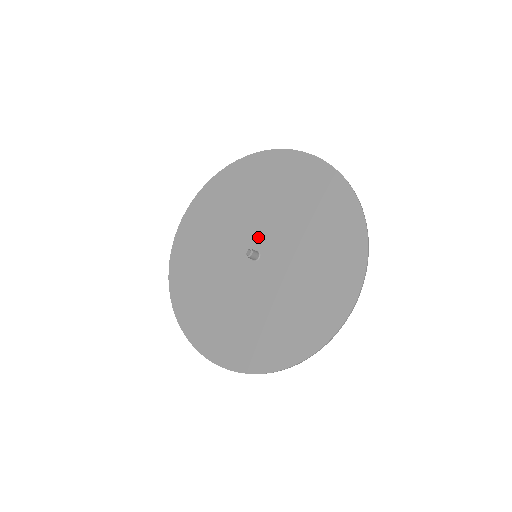
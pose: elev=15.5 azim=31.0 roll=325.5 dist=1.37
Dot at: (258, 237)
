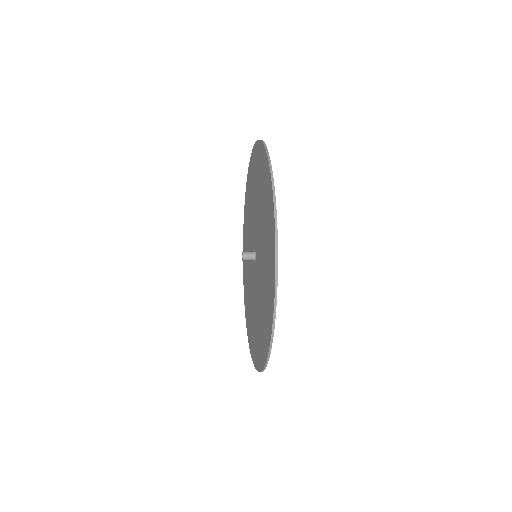
Dot at: (257, 247)
